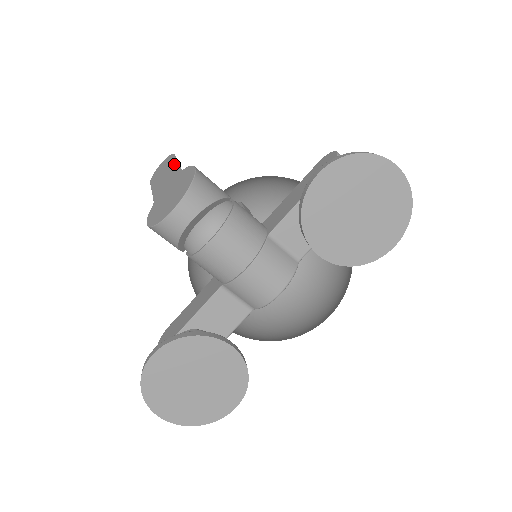
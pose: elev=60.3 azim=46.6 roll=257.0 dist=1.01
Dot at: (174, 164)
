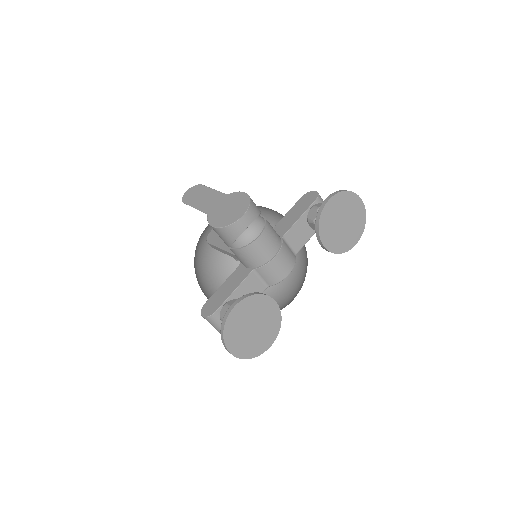
Dot at: (211, 191)
